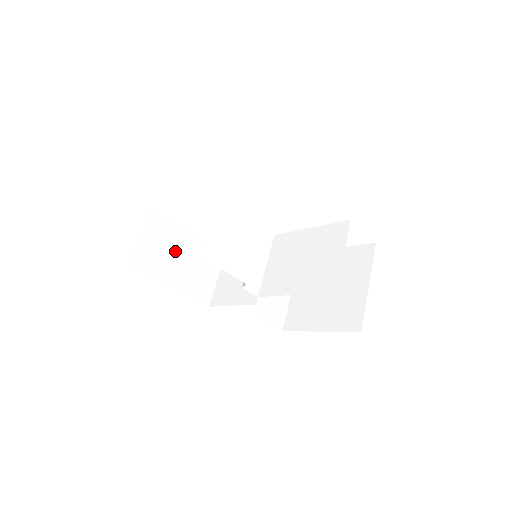
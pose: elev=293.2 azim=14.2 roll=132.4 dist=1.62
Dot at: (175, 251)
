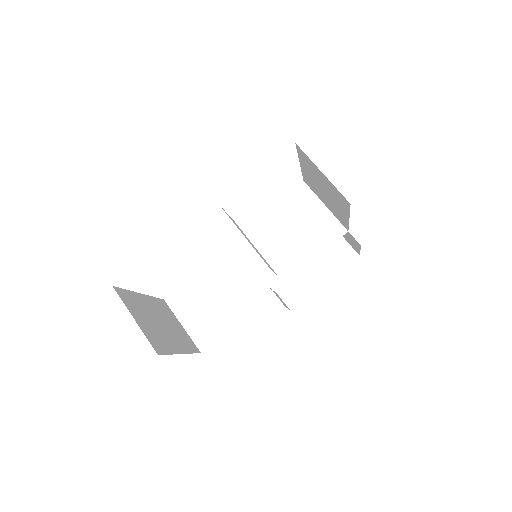
Dot at: (154, 319)
